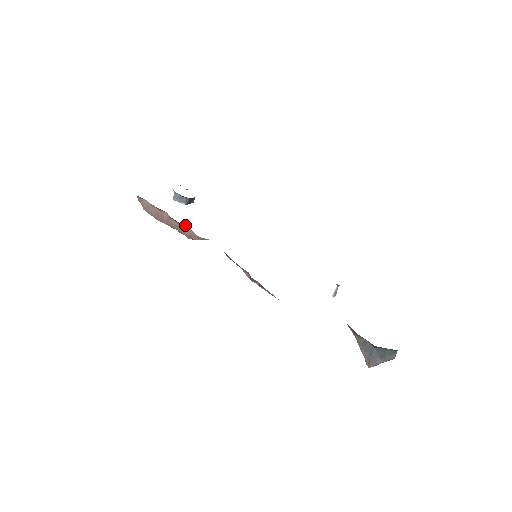
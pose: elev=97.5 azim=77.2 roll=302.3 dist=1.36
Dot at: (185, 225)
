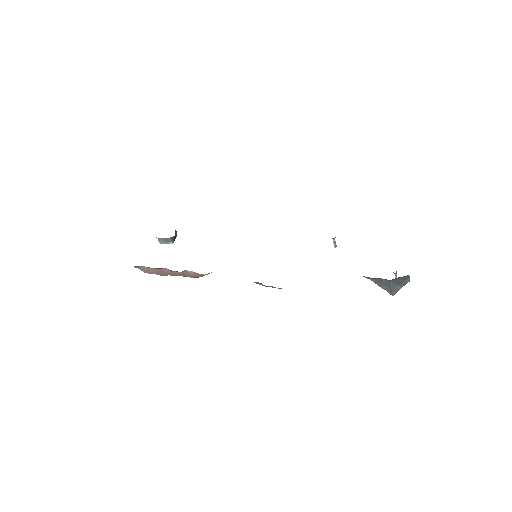
Dot at: (187, 271)
